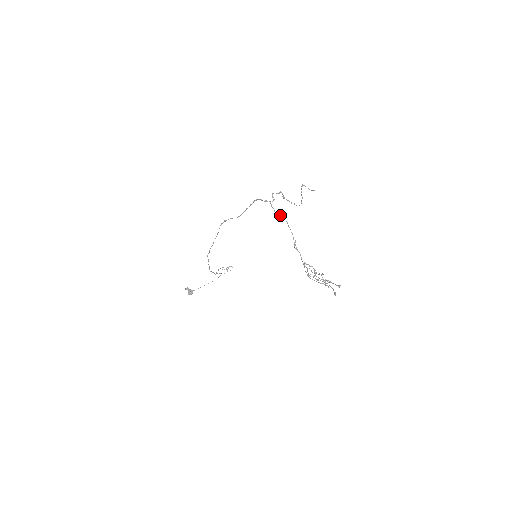
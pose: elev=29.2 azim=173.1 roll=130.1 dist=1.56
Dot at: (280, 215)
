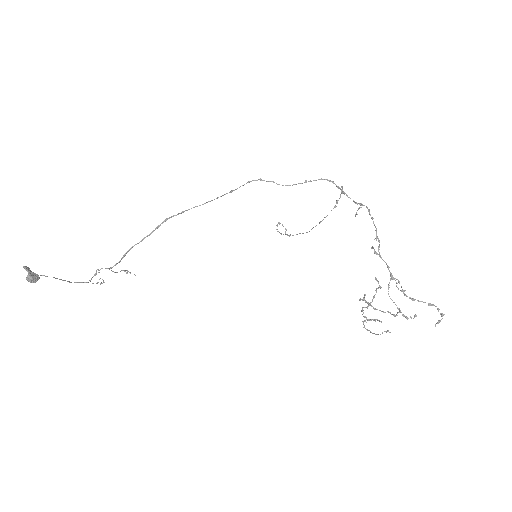
Dot at: (367, 207)
